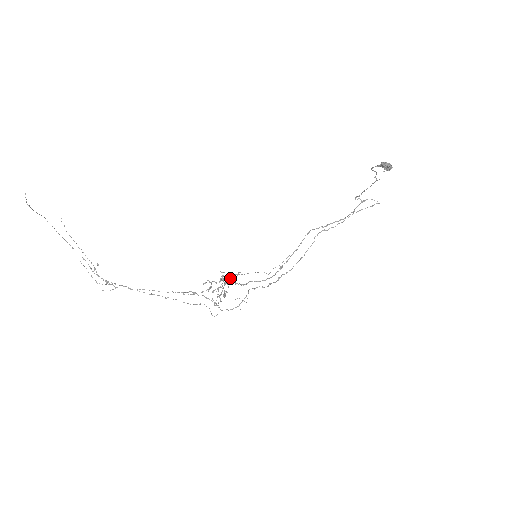
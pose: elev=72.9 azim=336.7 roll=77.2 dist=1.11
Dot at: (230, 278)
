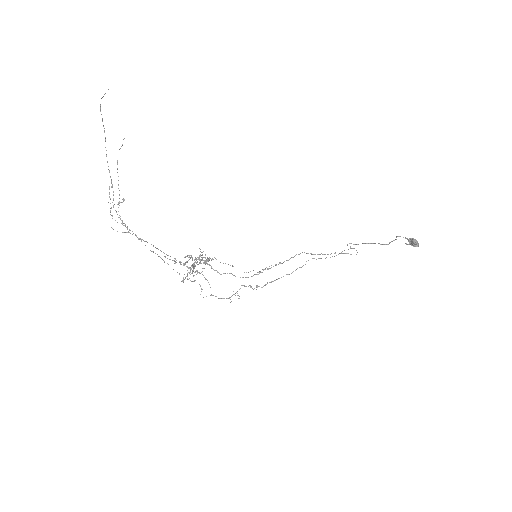
Dot at: (206, 260)
